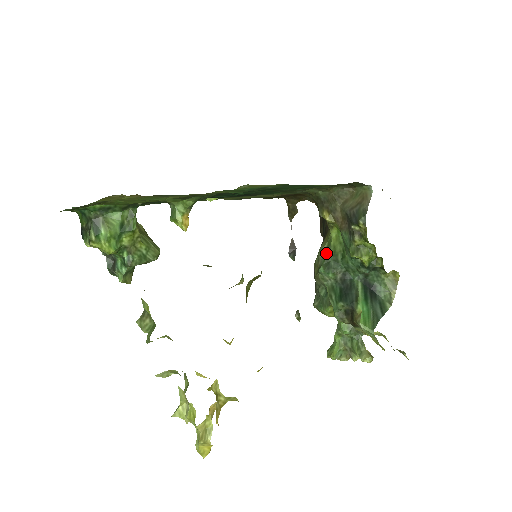
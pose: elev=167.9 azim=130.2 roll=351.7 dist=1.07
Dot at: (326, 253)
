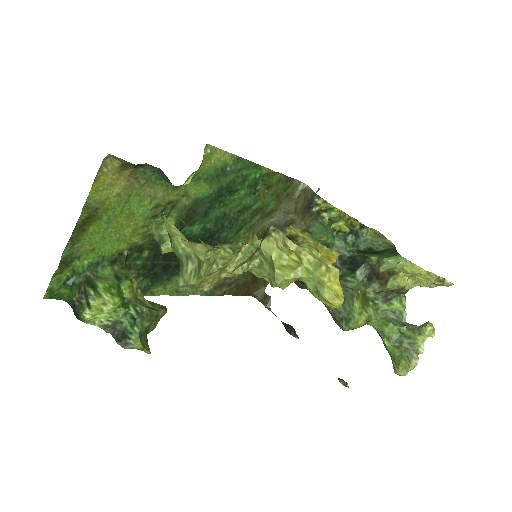
Dot at: occluded
